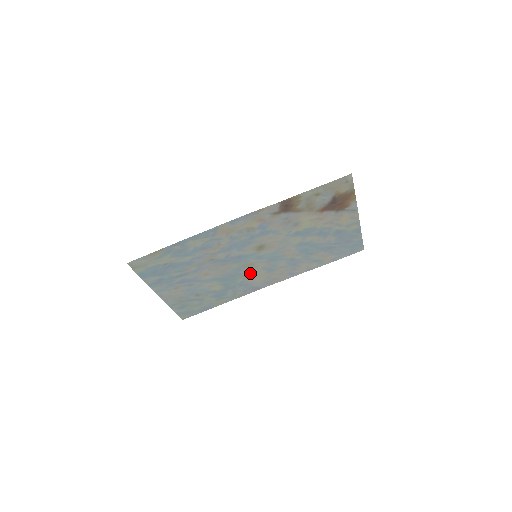
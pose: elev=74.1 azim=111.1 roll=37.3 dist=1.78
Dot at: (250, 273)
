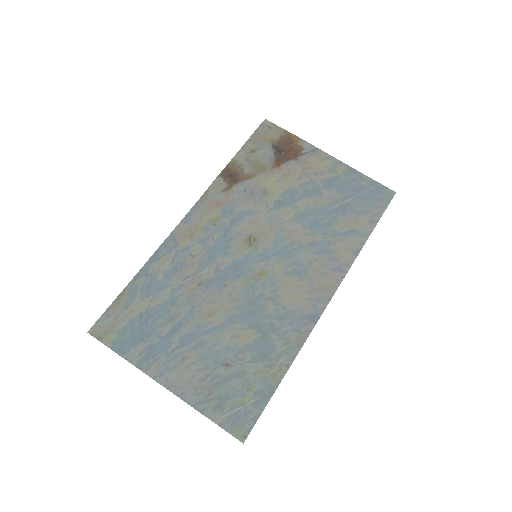
Dot at: (274, 290)
